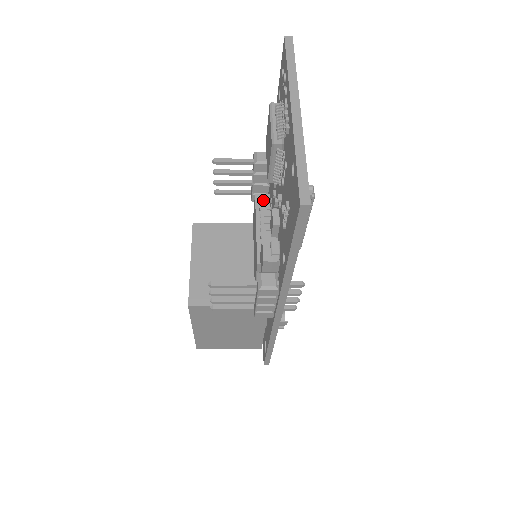
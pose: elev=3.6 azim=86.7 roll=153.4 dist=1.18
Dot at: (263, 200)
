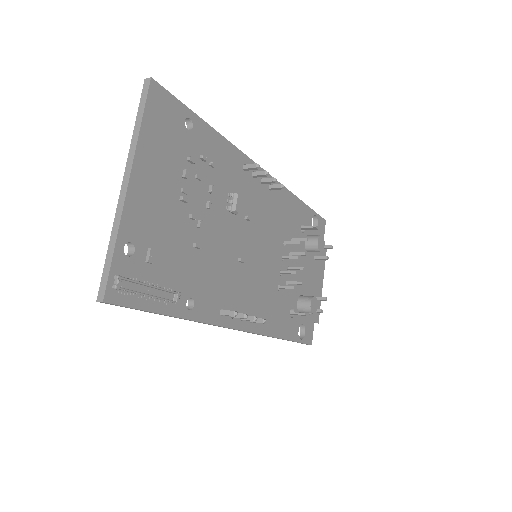
Dot at: occluded
